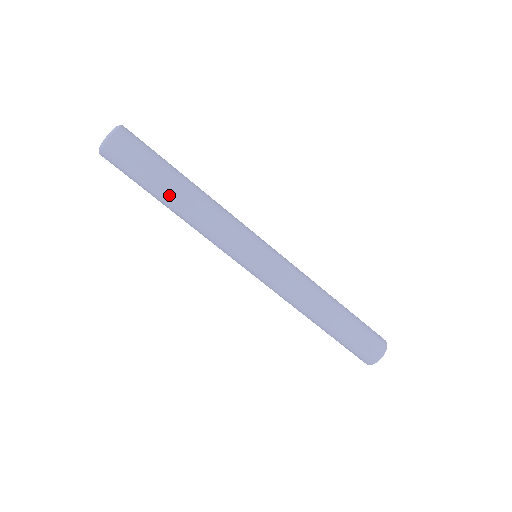
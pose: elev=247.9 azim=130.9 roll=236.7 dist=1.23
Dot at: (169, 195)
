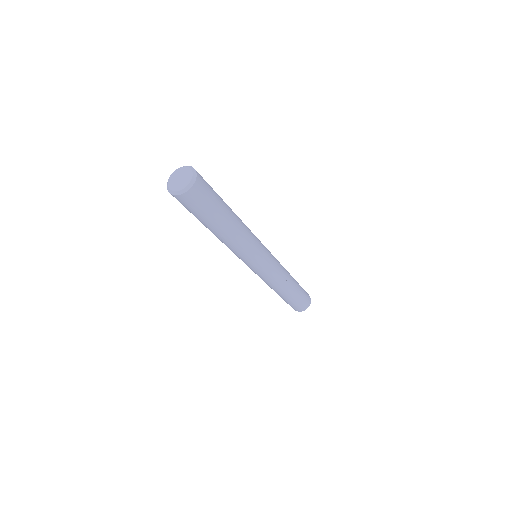
Dot at: (219, 228)
